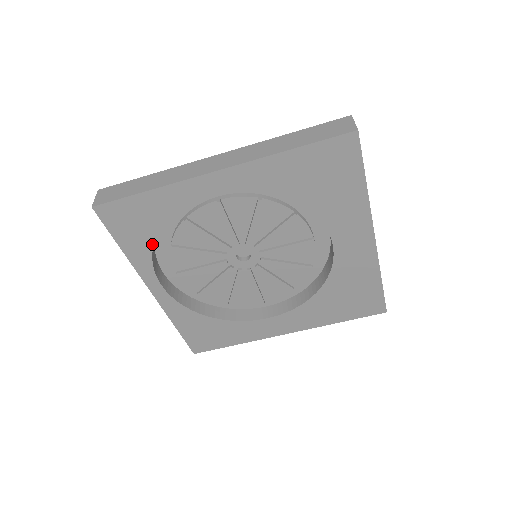
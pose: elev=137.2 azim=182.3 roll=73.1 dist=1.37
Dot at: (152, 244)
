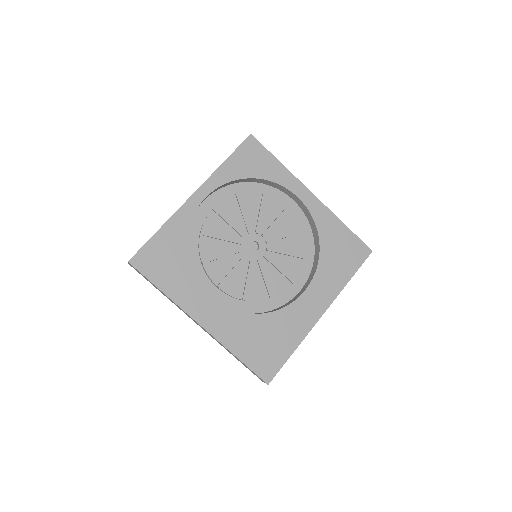
Dot at: (241, 178)
